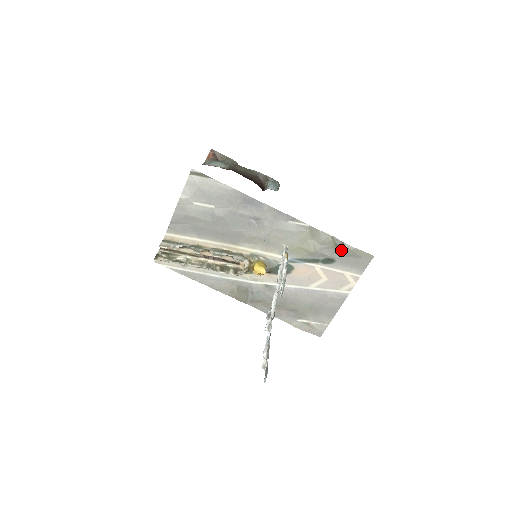
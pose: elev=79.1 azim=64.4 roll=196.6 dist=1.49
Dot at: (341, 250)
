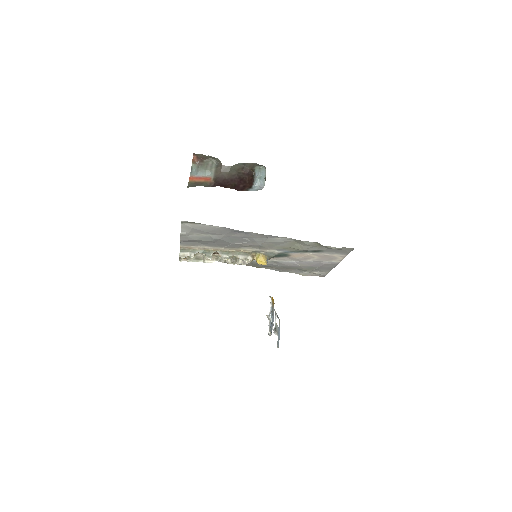
Dot at: (325, 247)
